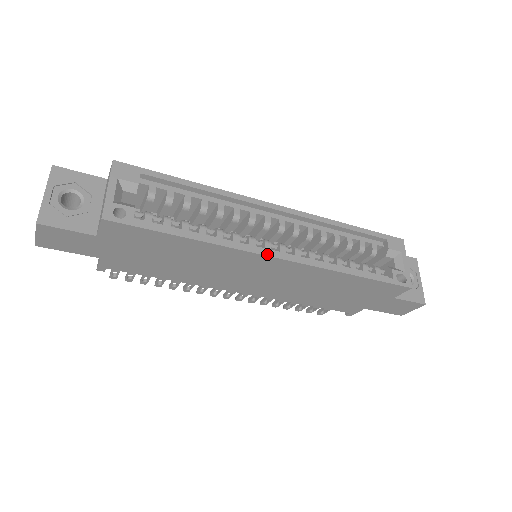
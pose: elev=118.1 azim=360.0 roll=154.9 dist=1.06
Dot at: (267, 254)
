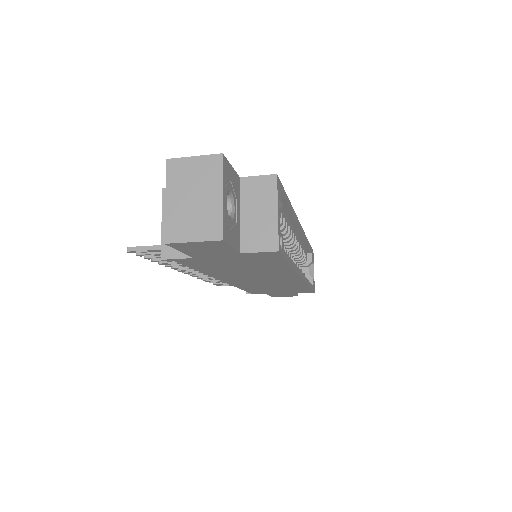
Dot at: (301, 275)
